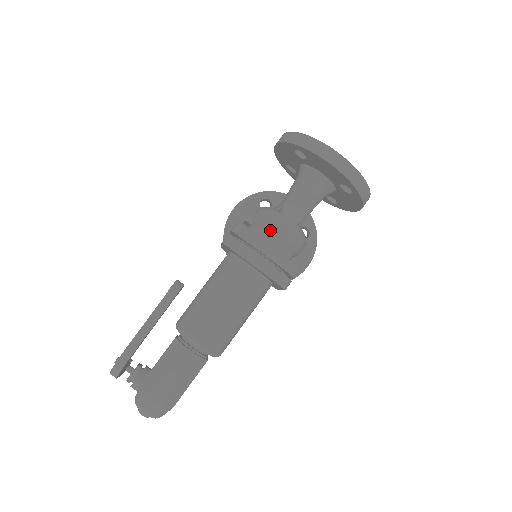
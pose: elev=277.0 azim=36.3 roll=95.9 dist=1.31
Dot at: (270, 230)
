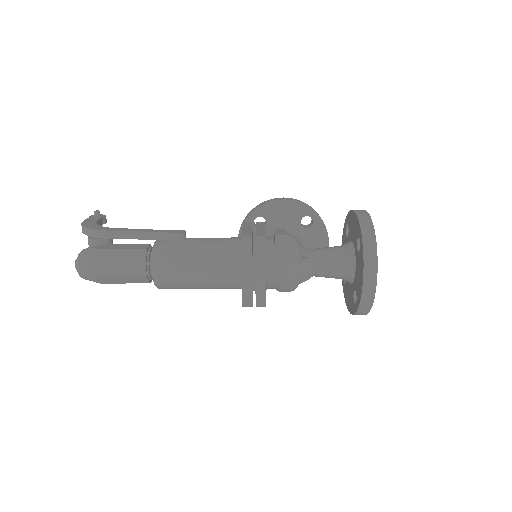
Dot at: (280, 264)
